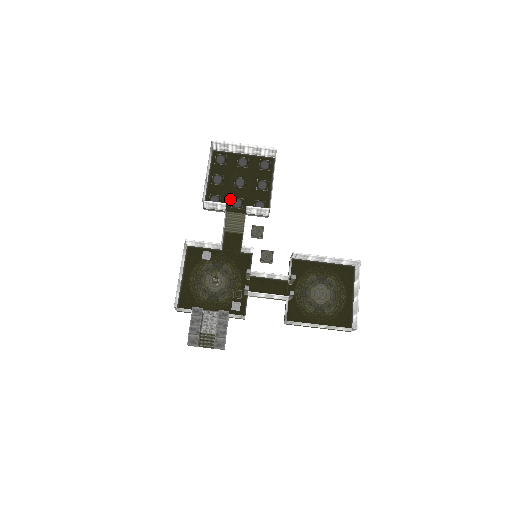
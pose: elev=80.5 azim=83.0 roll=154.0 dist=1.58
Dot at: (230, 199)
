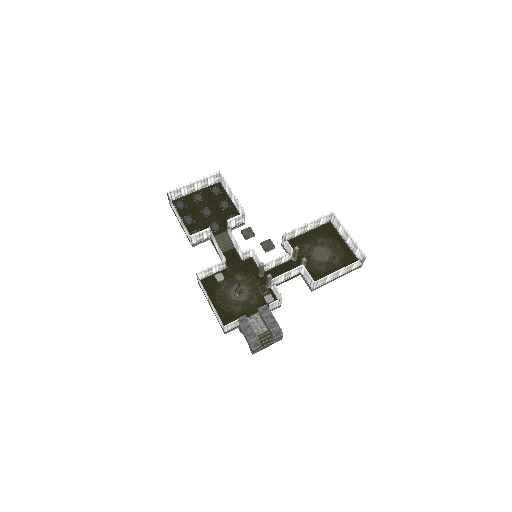
Dot at: (208, 227)
